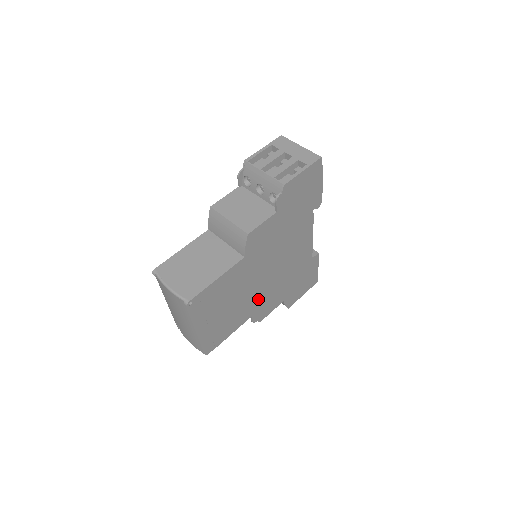
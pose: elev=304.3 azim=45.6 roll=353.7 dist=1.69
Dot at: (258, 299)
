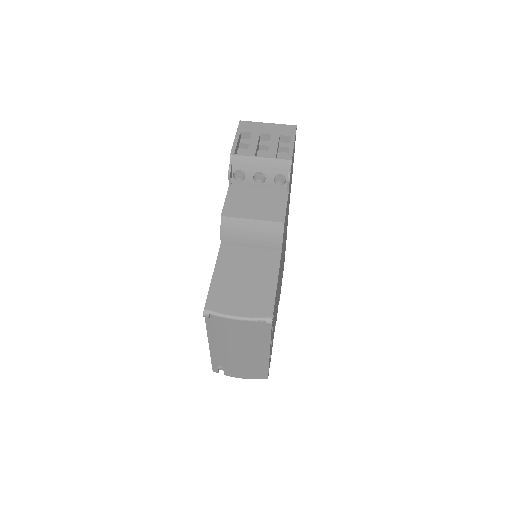
Dot at: (278, 297)
